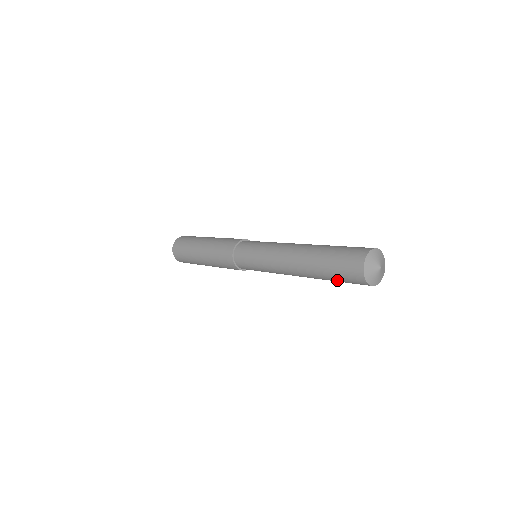
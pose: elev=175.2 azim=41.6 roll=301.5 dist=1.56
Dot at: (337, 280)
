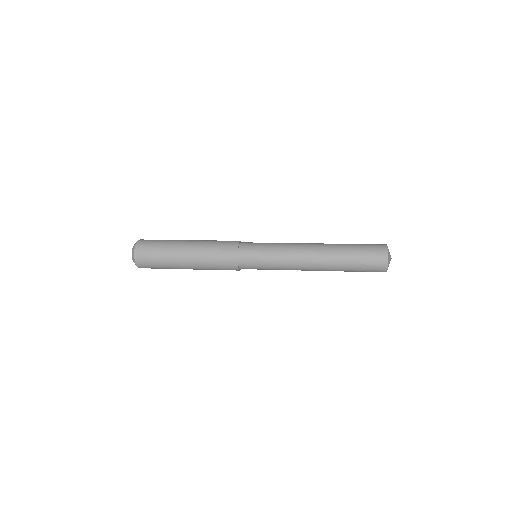
Dot at: occluded
